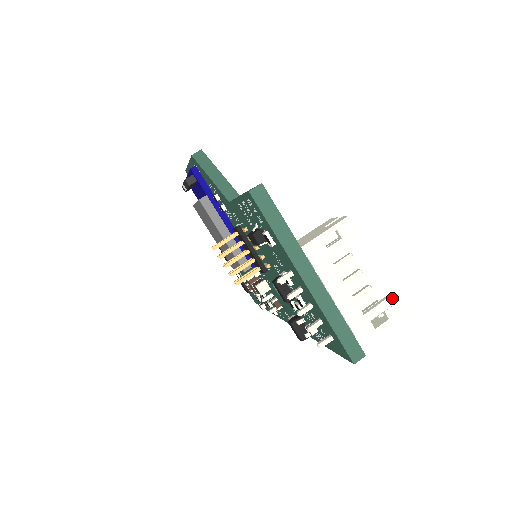
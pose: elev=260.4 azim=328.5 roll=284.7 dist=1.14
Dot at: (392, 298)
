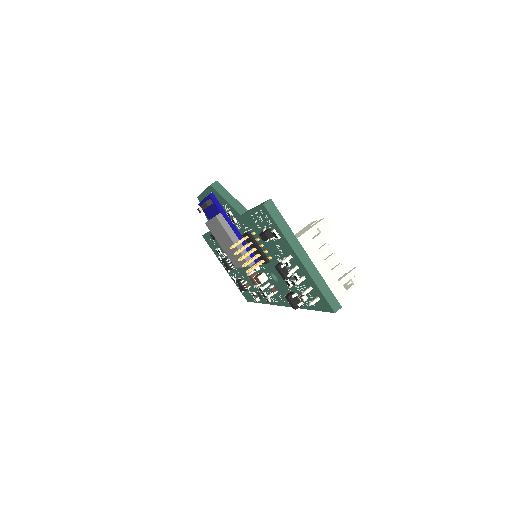
Dot at: (355, 270)
